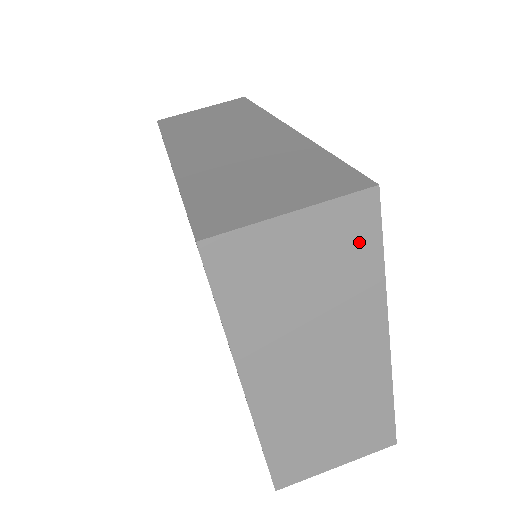
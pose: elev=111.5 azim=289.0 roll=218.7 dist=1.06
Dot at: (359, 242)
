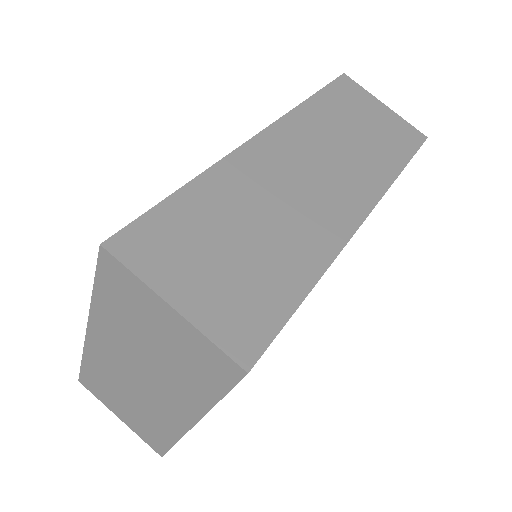
Dot at: (210, 374)
